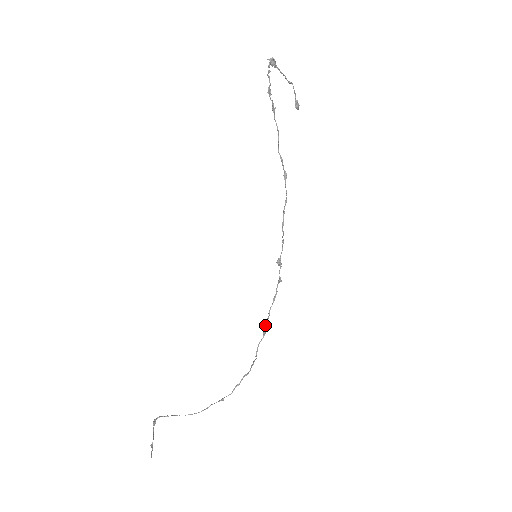
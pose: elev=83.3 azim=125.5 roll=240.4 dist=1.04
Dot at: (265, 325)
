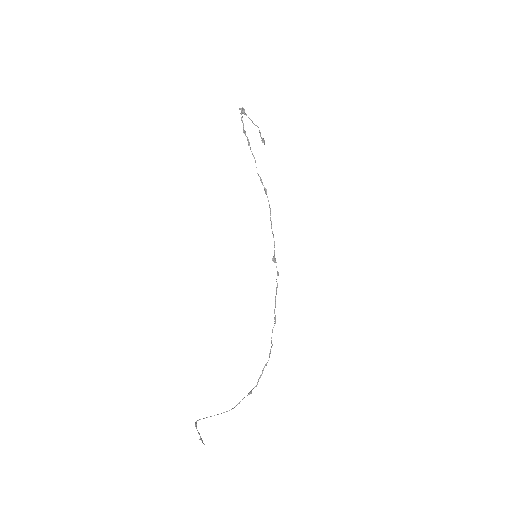
Dot at: (274, 312)
